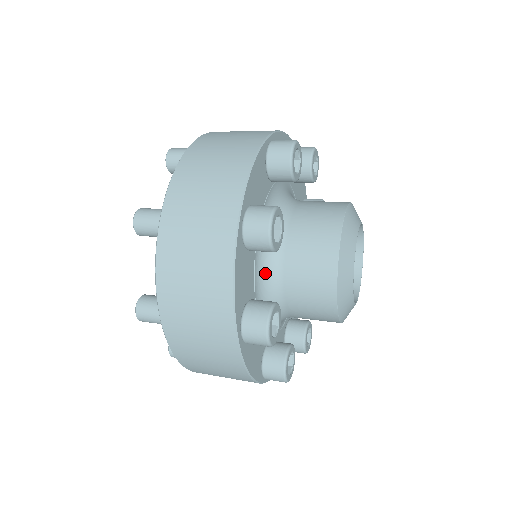
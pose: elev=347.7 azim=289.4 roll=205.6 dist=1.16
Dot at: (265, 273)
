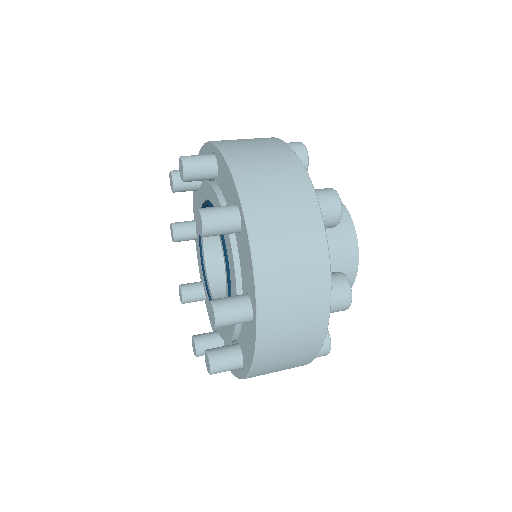
Dot at: occluded
